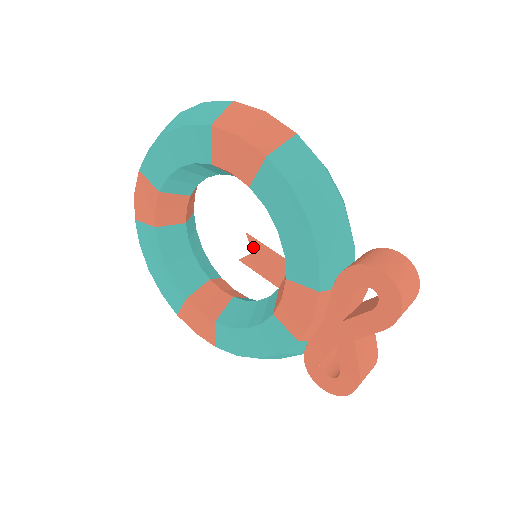
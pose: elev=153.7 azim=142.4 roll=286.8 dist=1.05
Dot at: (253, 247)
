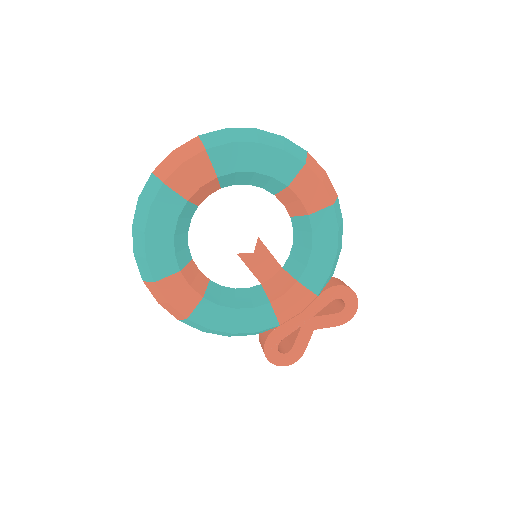
Dot at: (258, 249)
